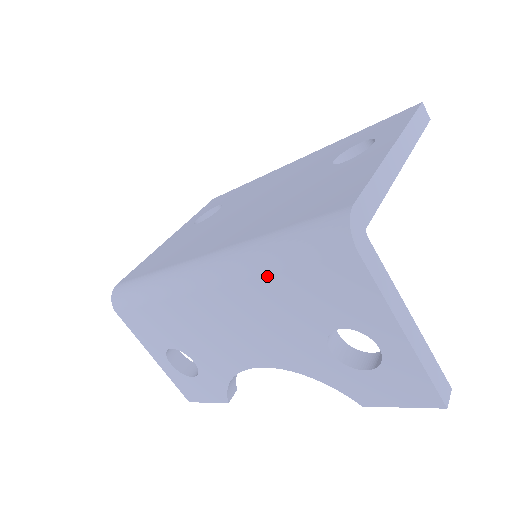
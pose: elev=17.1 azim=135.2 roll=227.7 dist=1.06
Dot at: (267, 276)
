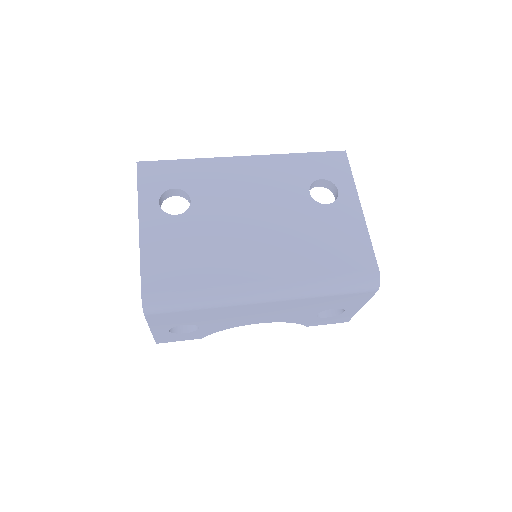
Dot at: (321, 297)
